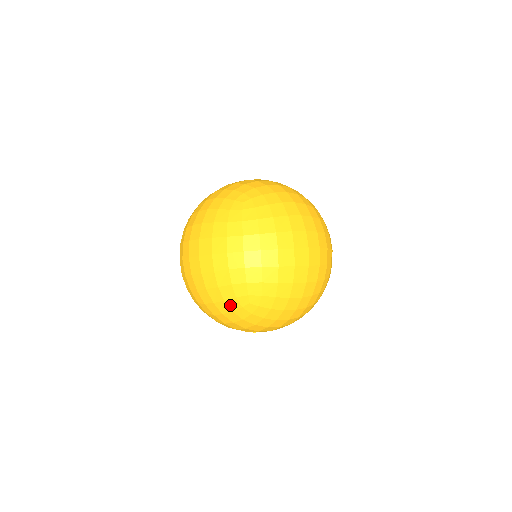
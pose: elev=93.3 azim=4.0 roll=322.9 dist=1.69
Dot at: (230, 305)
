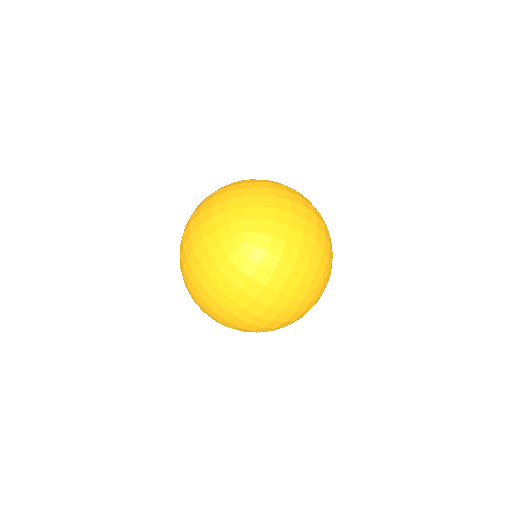
Dot at: occluded
